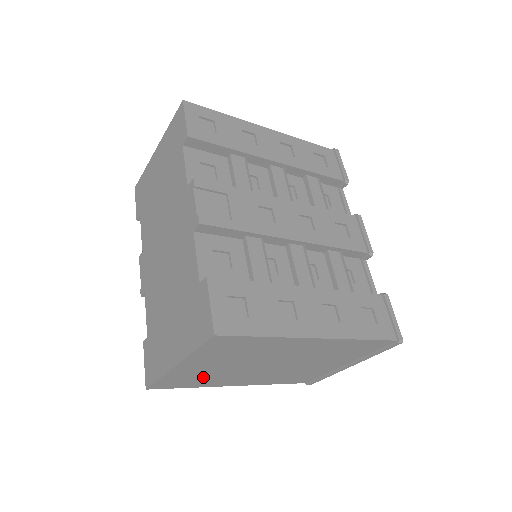
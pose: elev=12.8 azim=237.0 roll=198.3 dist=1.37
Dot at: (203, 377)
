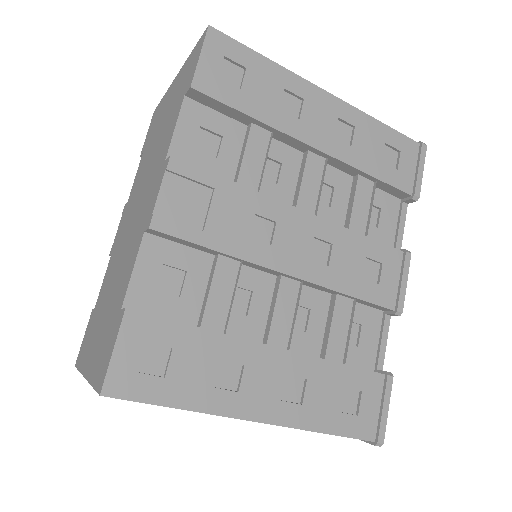
Dot at: occluded
